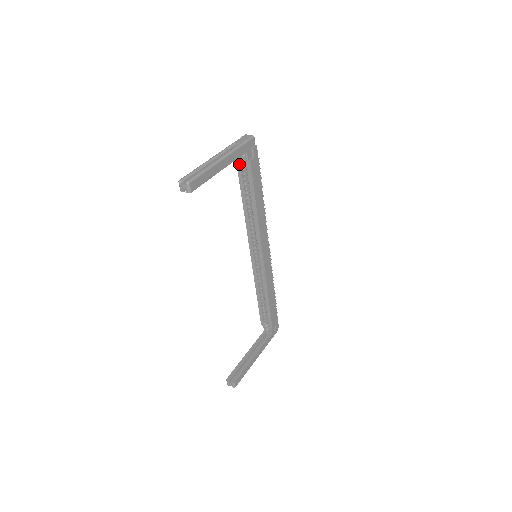
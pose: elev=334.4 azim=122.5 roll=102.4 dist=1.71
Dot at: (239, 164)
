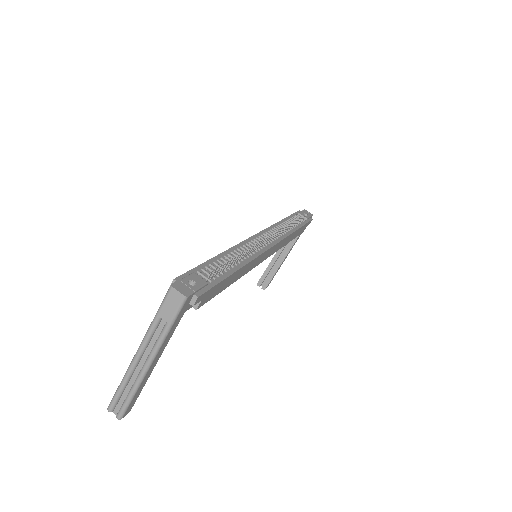
Dot at: occluded
